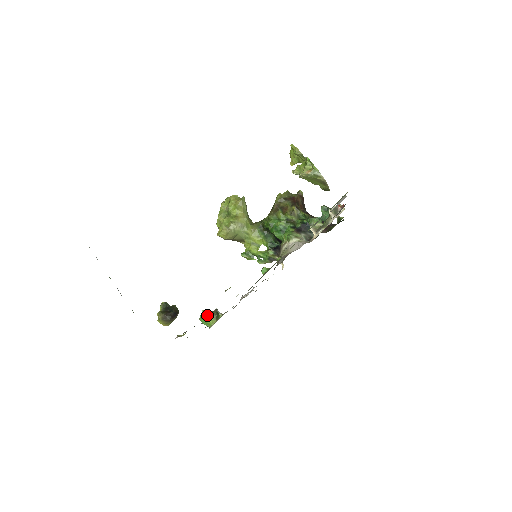
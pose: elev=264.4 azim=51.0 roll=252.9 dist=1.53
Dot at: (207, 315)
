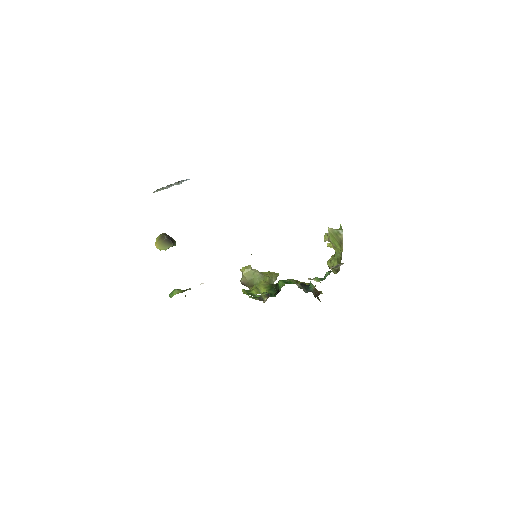
Dot at: (179, 289)
